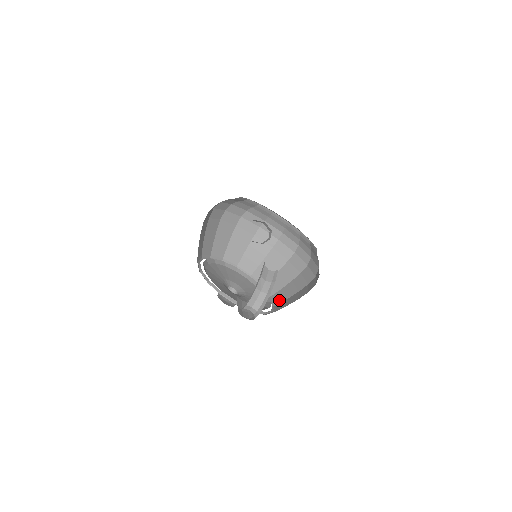
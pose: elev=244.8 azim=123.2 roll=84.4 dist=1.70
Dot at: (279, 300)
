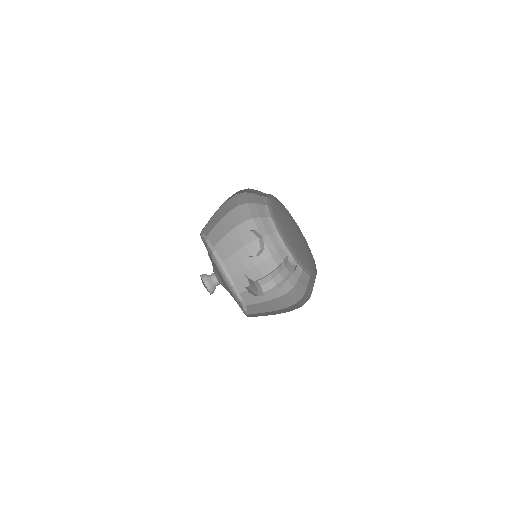
Dot at: (251, 311)
